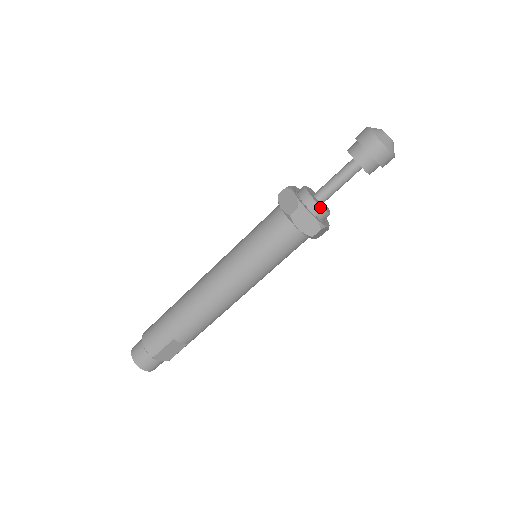
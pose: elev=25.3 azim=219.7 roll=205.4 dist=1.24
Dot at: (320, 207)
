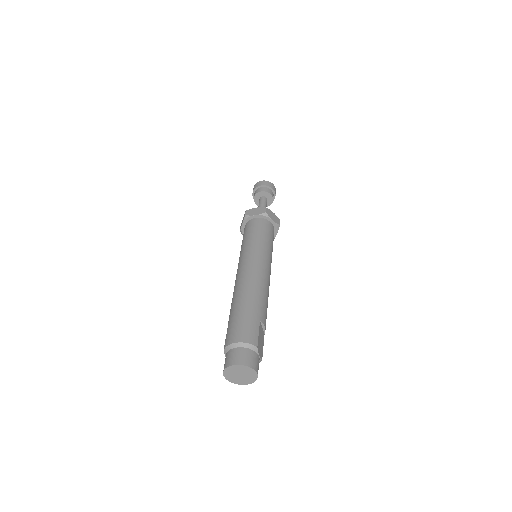
Dot at: occluded
